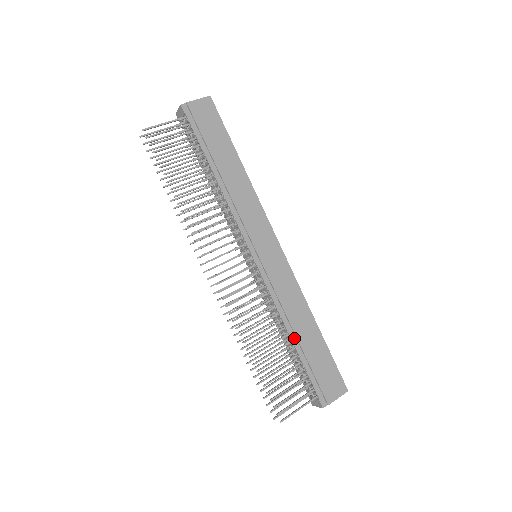
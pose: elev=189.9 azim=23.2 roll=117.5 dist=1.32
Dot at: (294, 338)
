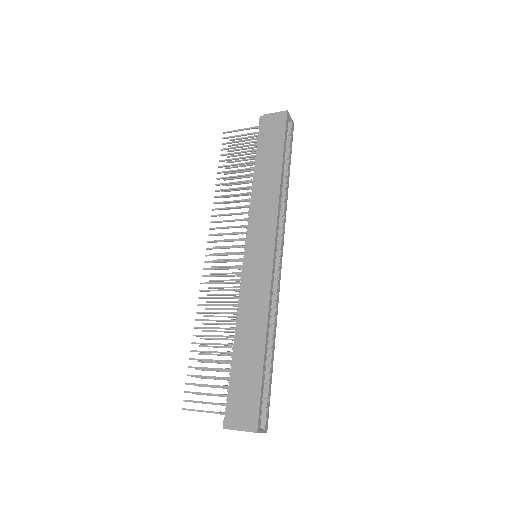
Dot at: (237, 342)
